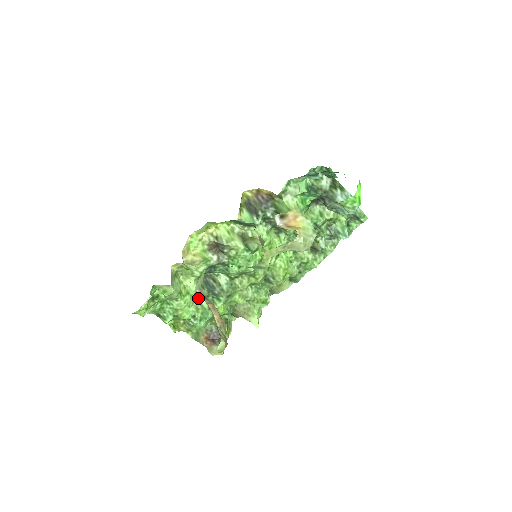
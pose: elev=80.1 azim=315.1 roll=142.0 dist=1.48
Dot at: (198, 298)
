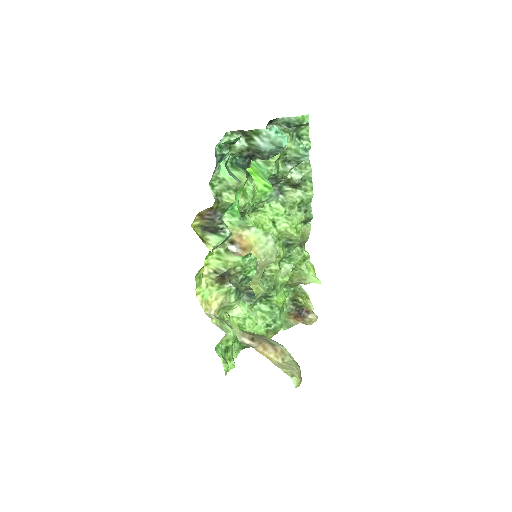
Dot at: (256, 309)
